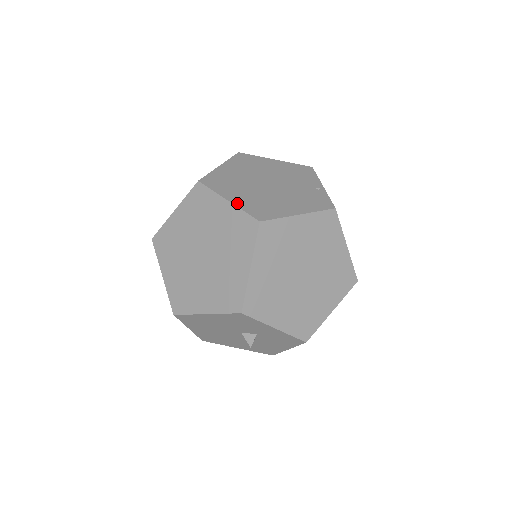
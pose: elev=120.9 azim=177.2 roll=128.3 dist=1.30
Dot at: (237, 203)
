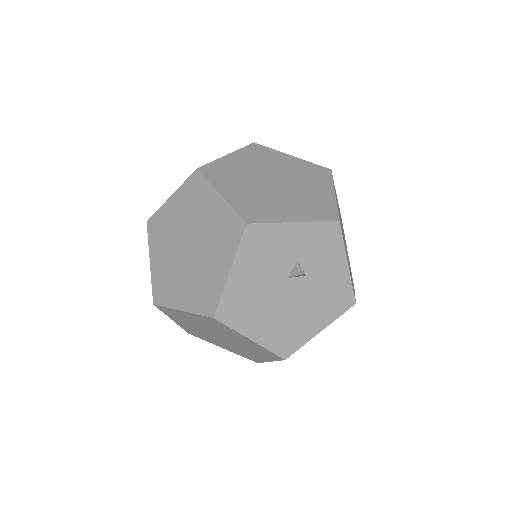
Dot at: (178, 190)
